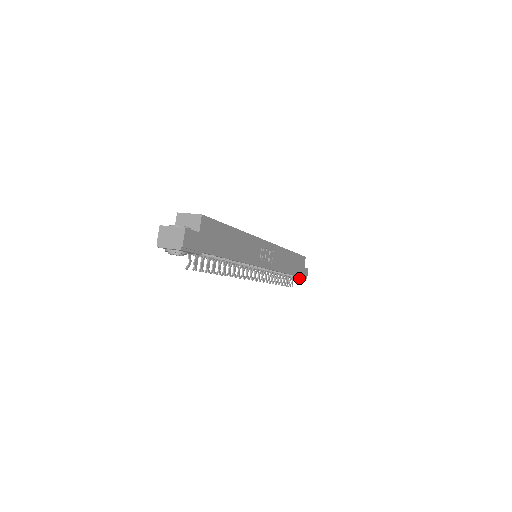
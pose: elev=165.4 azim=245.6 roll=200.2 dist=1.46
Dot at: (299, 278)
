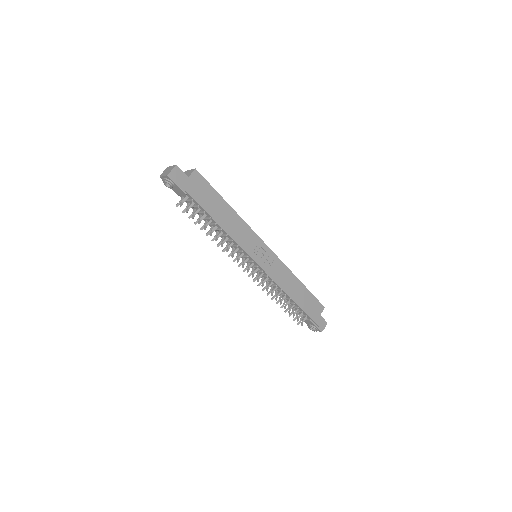
Dot at: (310, 320)
